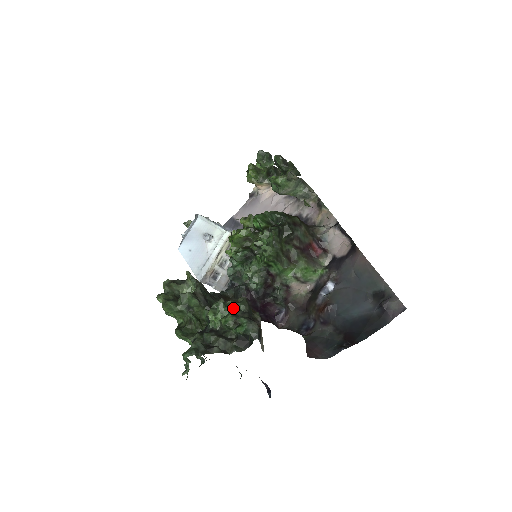
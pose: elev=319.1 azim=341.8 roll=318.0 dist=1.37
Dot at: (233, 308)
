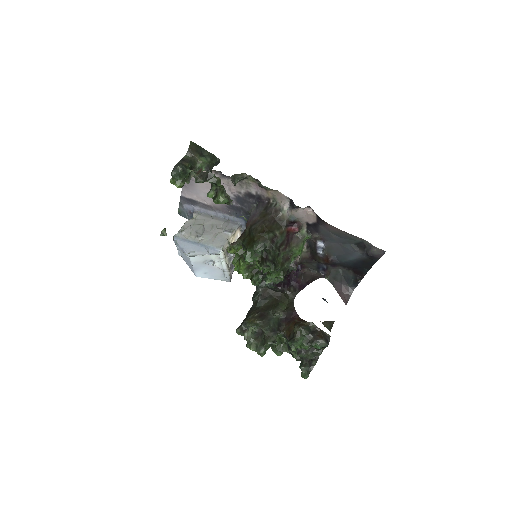
Dot at: (301, 339)
